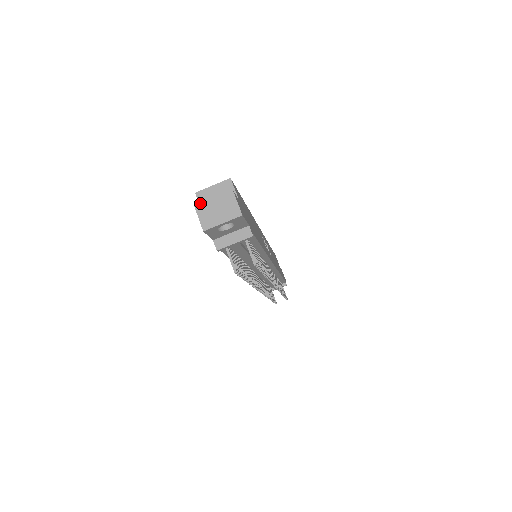
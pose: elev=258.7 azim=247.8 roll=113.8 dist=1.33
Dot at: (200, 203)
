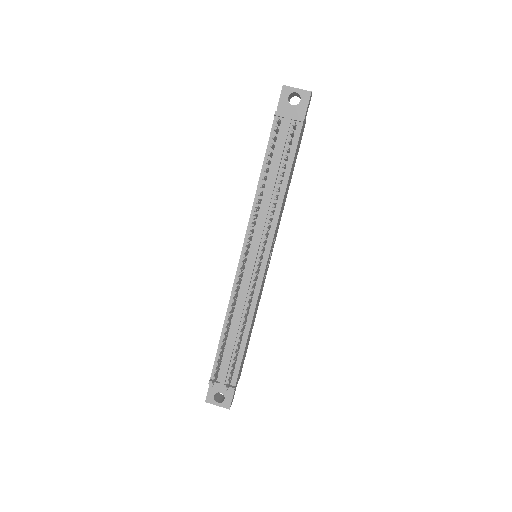
Dot at: occluded
